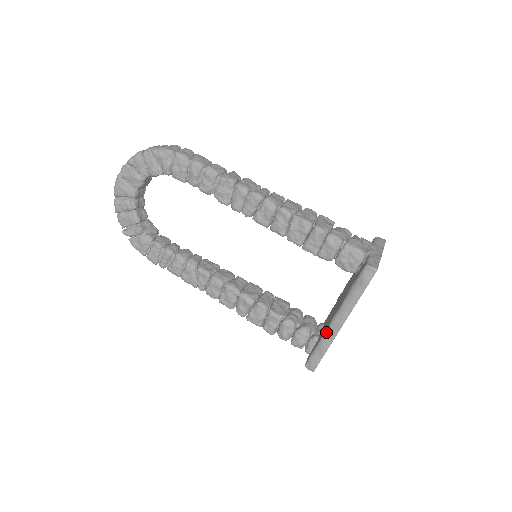
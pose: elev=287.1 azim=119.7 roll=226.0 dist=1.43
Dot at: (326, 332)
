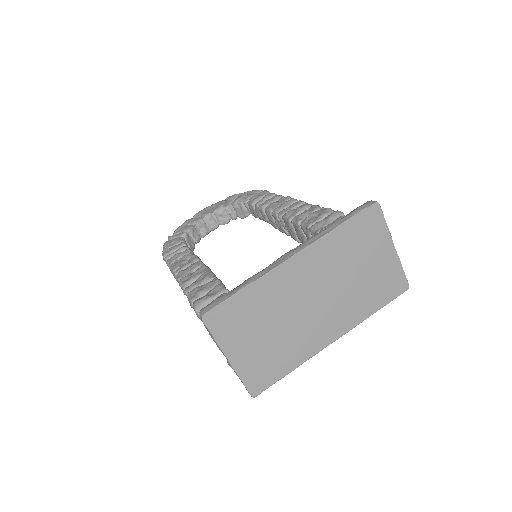
Dot at: (267, 267)
